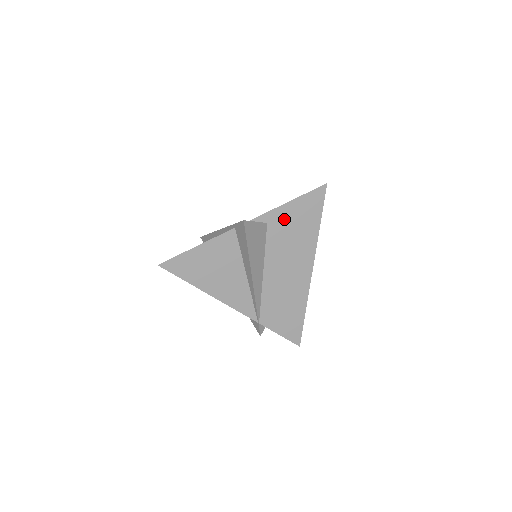
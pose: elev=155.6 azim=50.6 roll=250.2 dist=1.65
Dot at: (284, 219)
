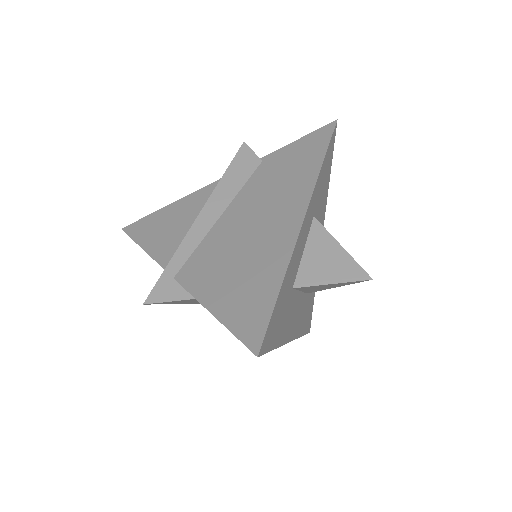
Dot at: occluded
